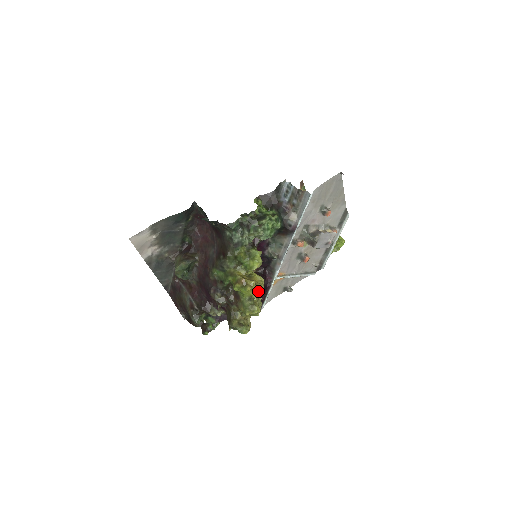
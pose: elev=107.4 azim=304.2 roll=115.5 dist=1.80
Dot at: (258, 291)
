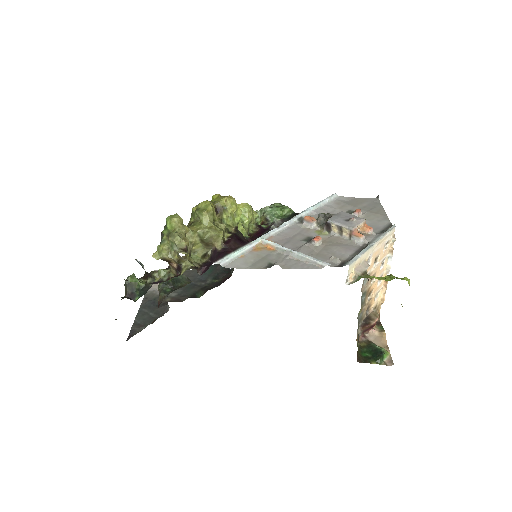
Dot at: (225, 197)
